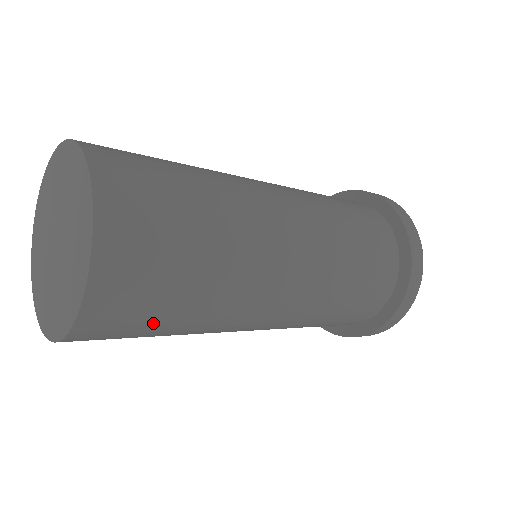
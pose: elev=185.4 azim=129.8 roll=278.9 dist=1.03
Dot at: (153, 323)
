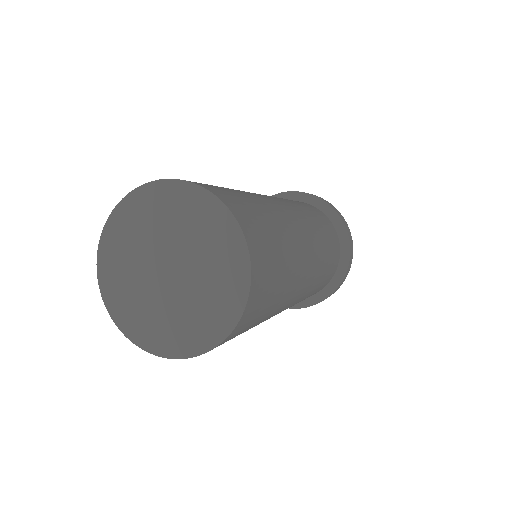
Dot at: occluded
